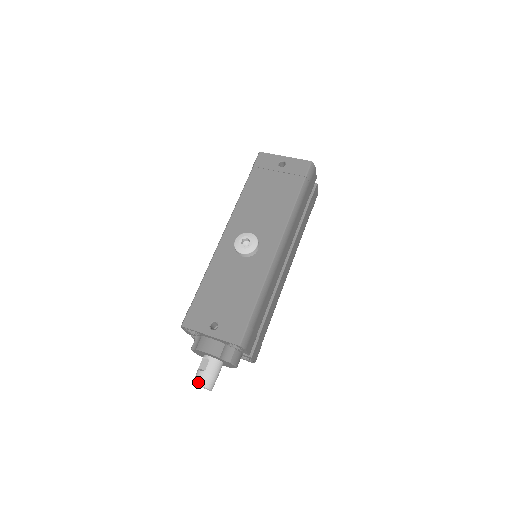
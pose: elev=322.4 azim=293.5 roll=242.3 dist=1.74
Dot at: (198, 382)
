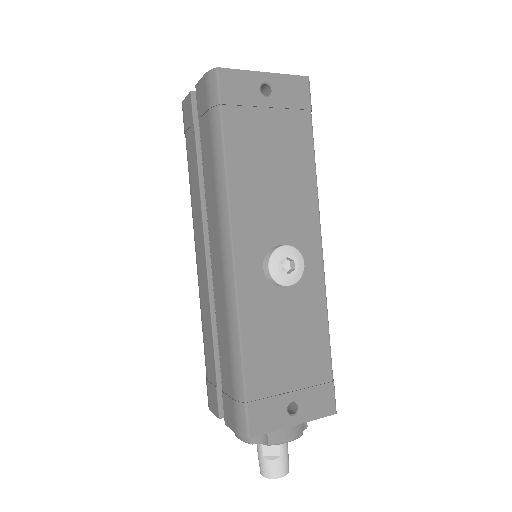
Dot at: (278, 475)
